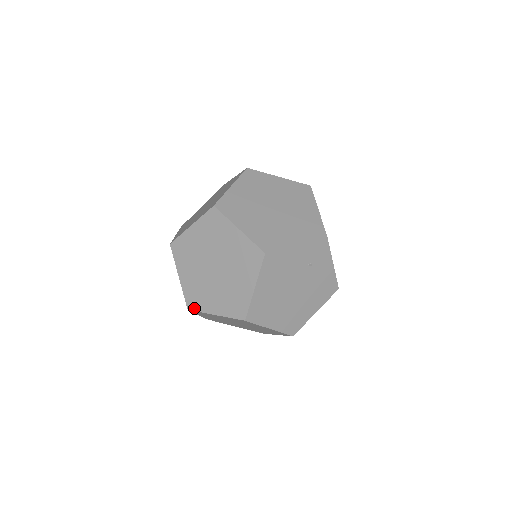
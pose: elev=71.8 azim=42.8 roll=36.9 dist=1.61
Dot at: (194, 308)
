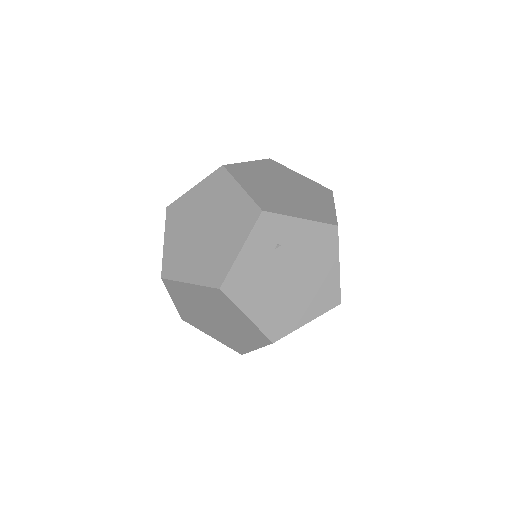
Dot at: (243, 352)
